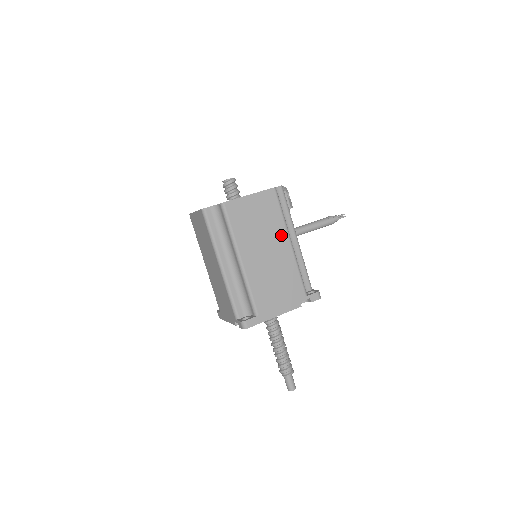
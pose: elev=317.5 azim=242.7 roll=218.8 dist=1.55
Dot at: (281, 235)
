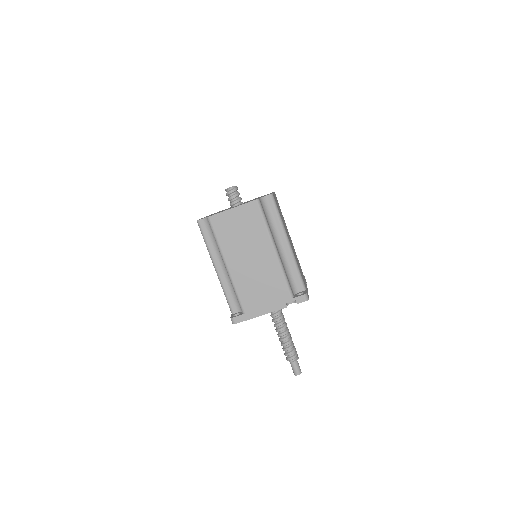
Dot at: (287, 229)
